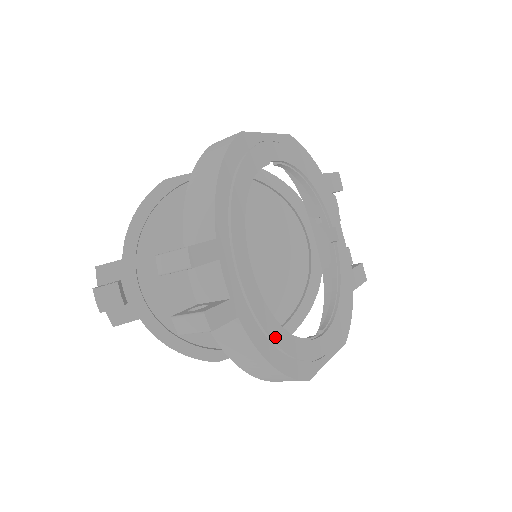
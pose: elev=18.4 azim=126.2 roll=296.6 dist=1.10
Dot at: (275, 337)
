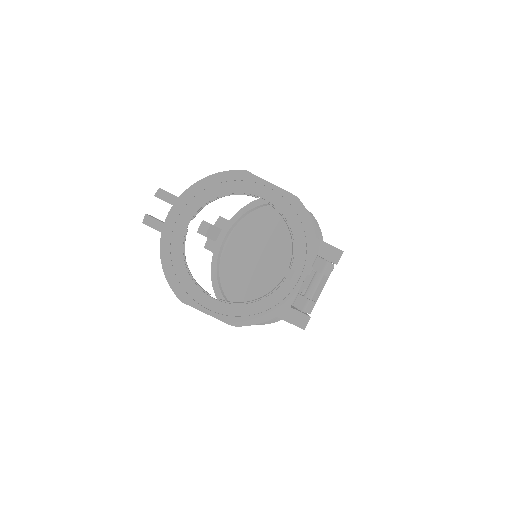
Dot at: (175, 261)
